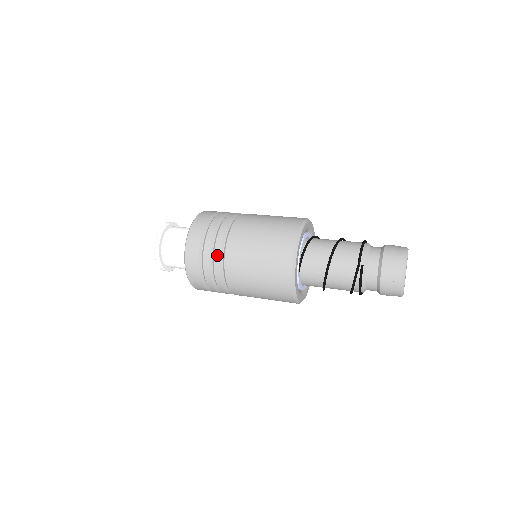
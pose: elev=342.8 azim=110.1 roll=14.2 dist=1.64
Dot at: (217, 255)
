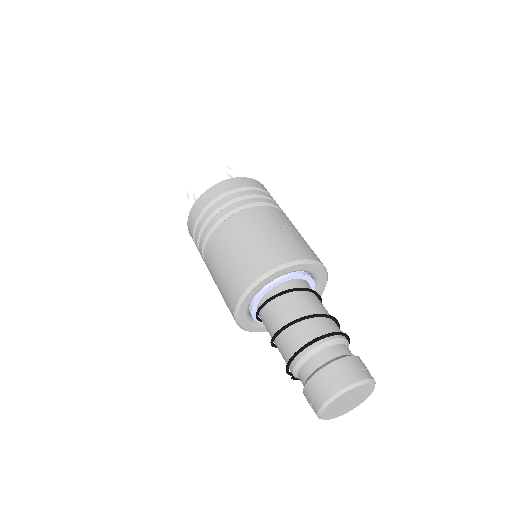
Dot at: occluded
